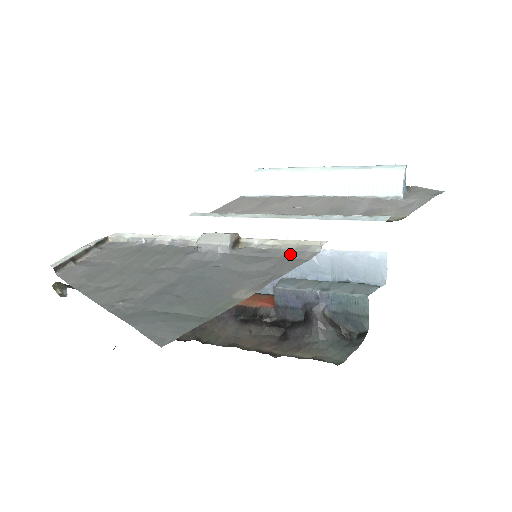
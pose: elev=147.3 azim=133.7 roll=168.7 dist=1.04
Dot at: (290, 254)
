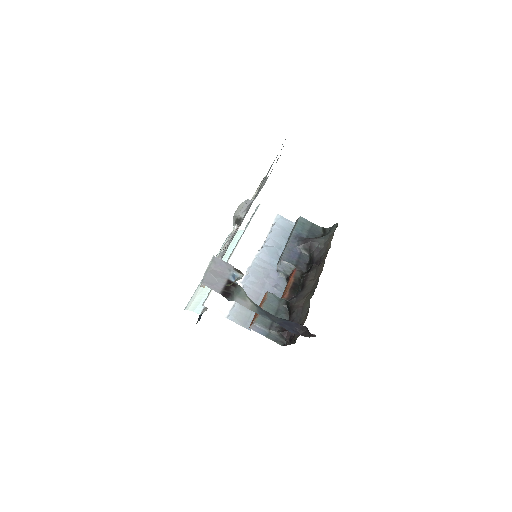
Dot at: occluded
